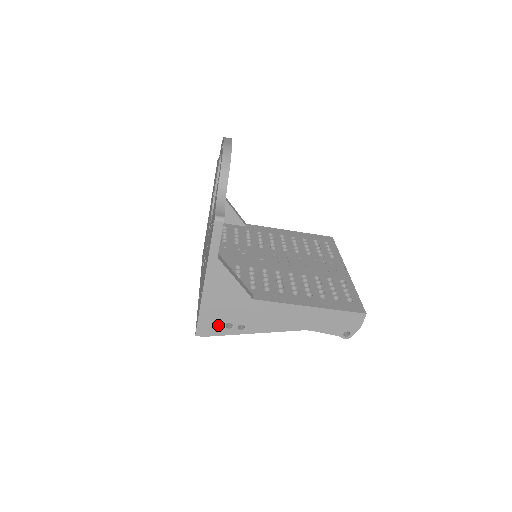
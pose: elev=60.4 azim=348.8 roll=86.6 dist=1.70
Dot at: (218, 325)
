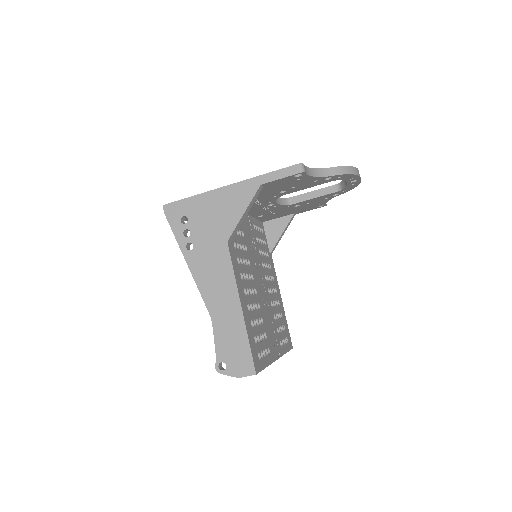
Dot at: (183, 223)
